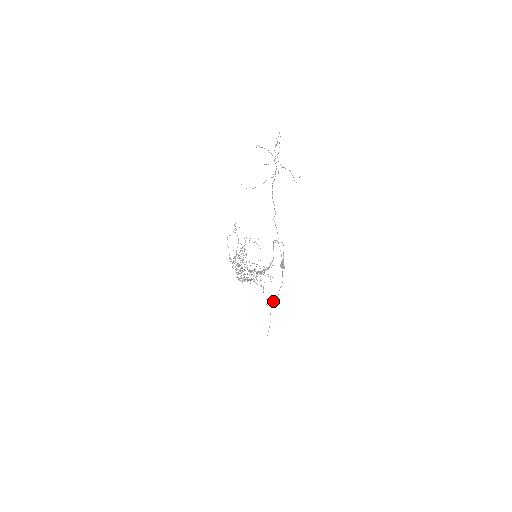
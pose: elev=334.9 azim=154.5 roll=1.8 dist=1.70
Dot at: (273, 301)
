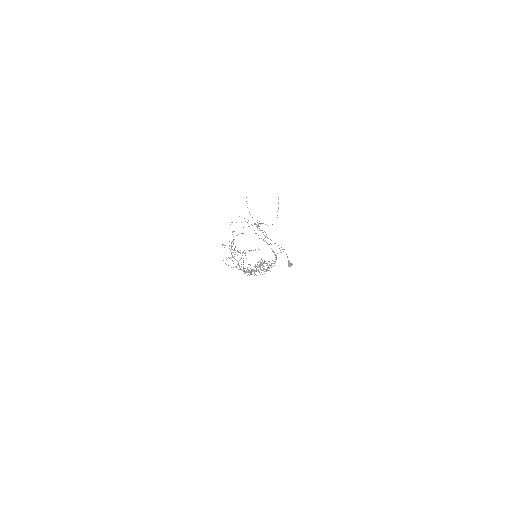
Dot at: occluded
